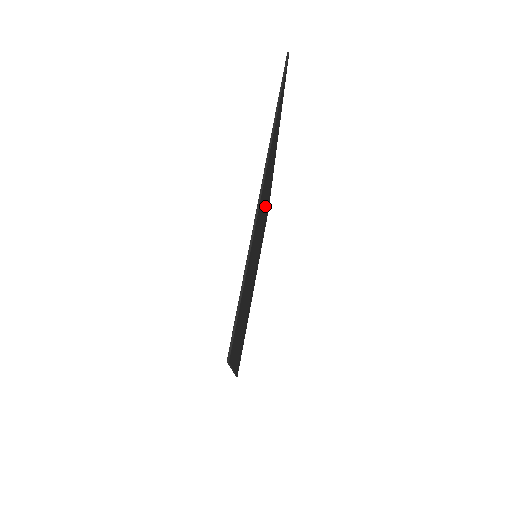
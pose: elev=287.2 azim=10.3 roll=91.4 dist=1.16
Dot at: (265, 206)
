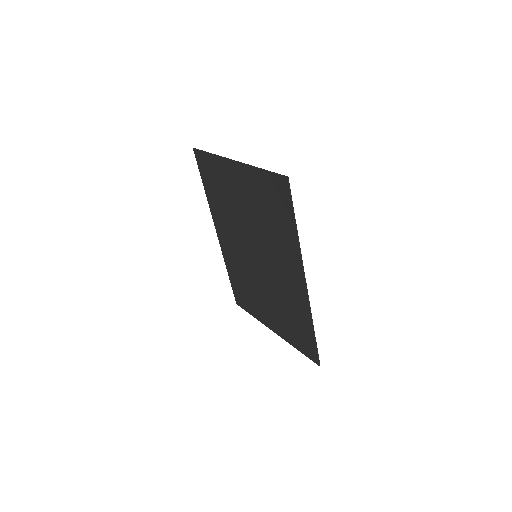
Dot at: (237, 235)
